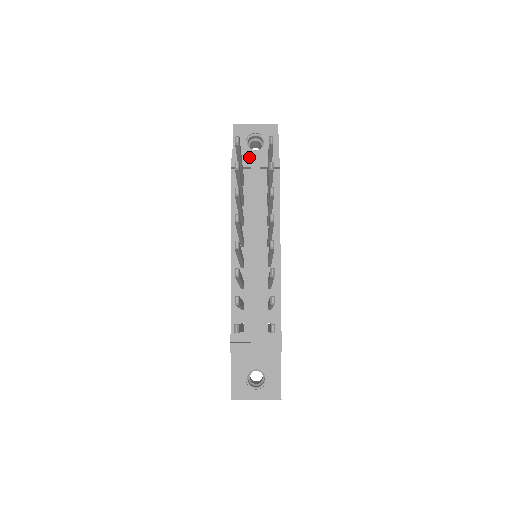
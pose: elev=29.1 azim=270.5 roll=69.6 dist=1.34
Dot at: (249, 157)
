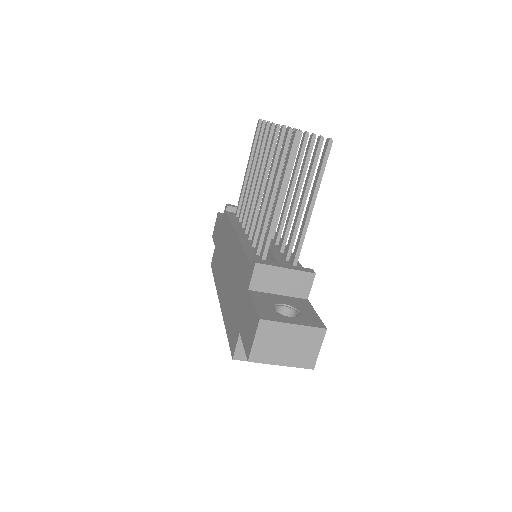
Dot at: occluded
